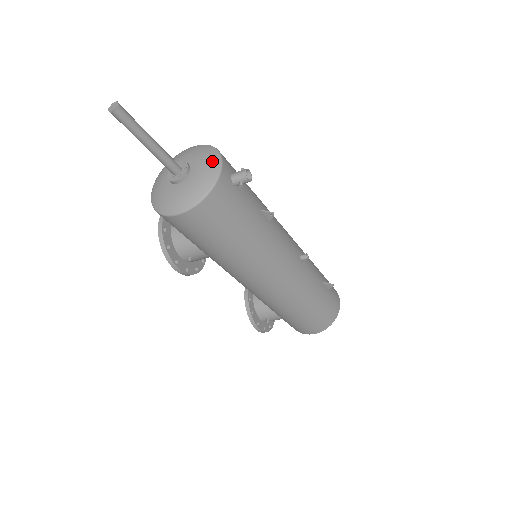
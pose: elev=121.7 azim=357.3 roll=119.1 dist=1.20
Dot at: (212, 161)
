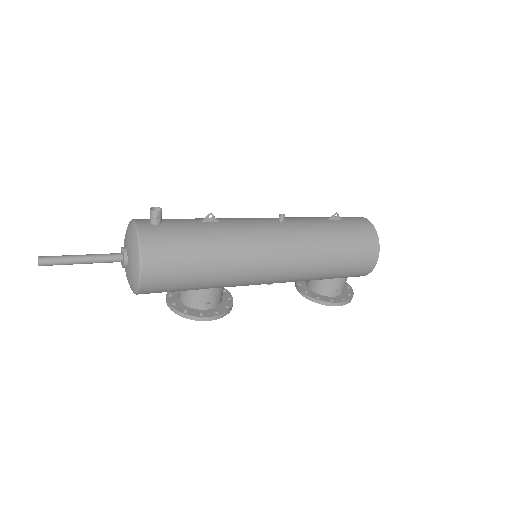
Dot at: (130, 228)
